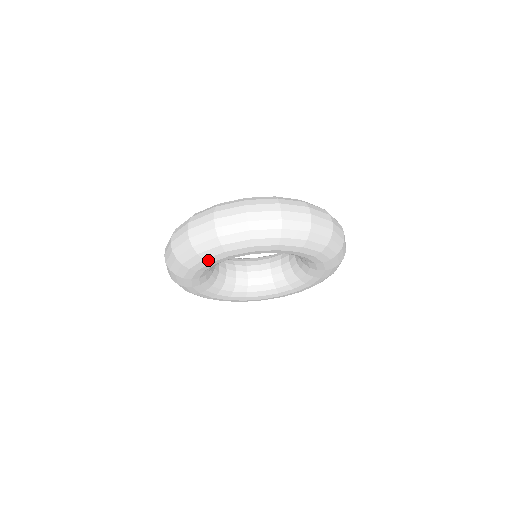
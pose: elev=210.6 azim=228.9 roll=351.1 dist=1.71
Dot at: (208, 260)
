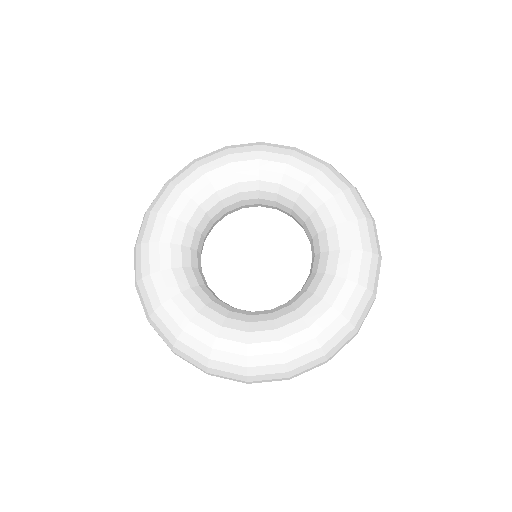
Dot at: occluded
